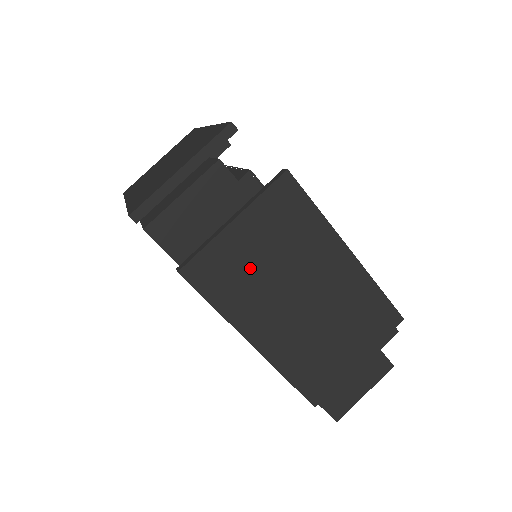
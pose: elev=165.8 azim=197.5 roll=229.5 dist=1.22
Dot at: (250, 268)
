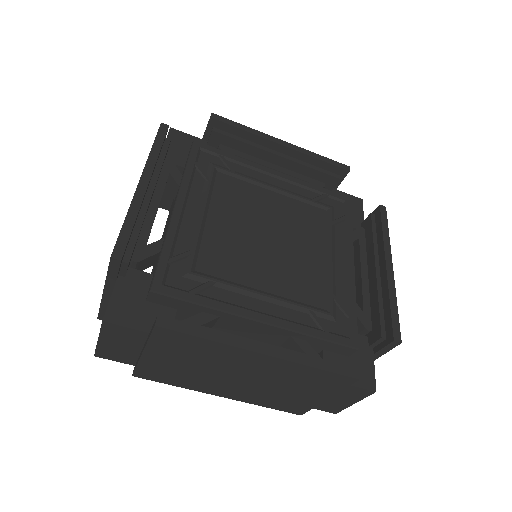
Dot at: (181, 370)
